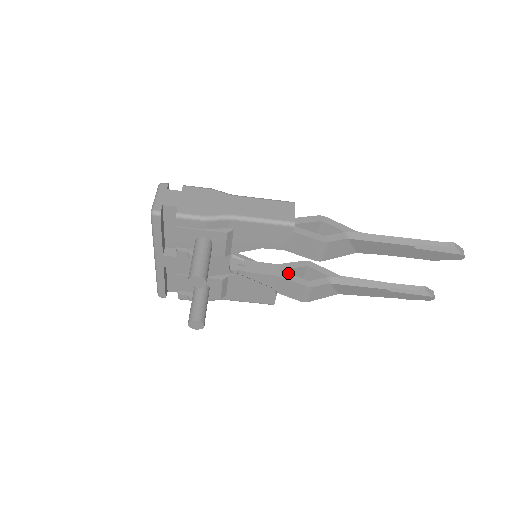
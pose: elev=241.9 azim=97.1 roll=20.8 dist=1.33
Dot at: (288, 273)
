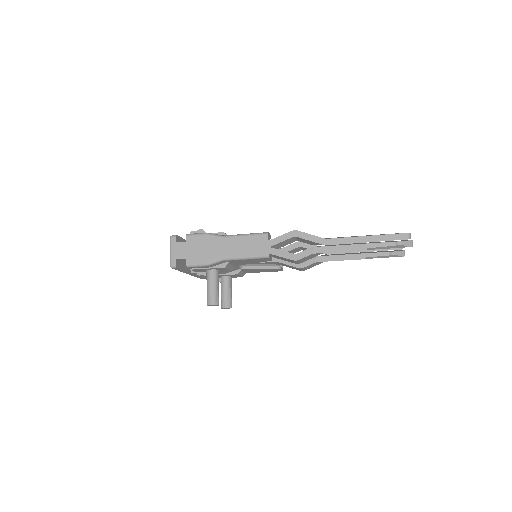
Dot at: occluded
